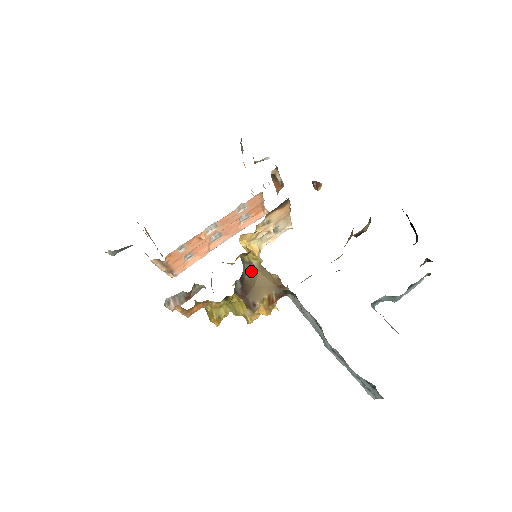
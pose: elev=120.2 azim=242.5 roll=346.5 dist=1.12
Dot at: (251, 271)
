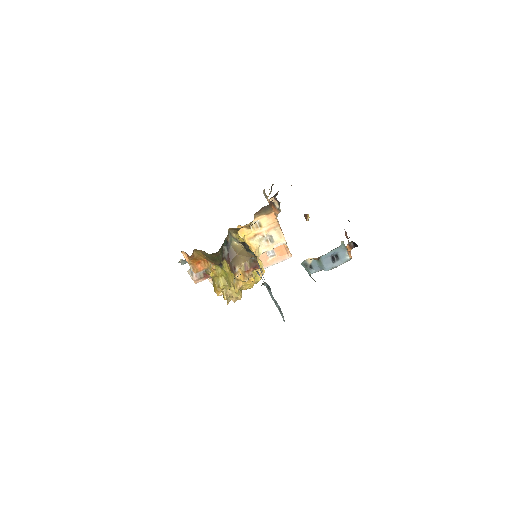
Dot at: (237, 245)
